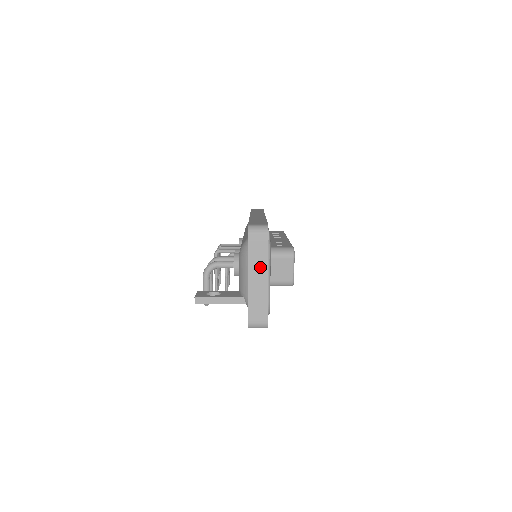
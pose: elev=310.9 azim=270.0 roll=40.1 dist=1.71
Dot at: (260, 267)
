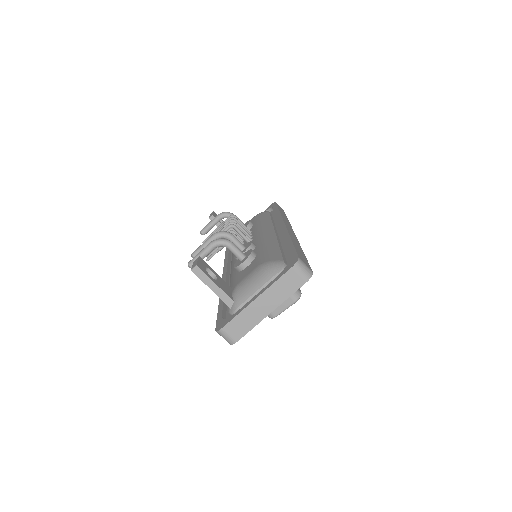
Dot at: (275, 298)
